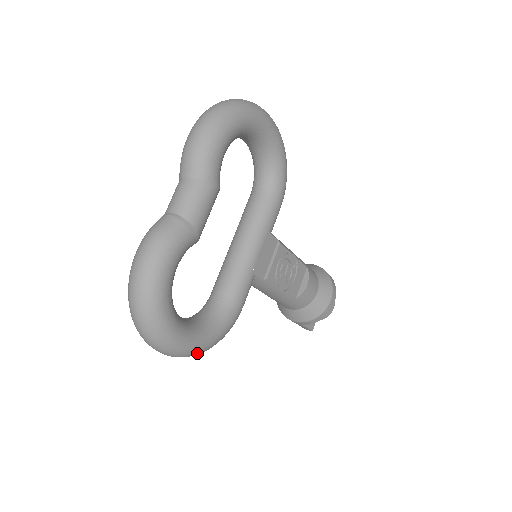
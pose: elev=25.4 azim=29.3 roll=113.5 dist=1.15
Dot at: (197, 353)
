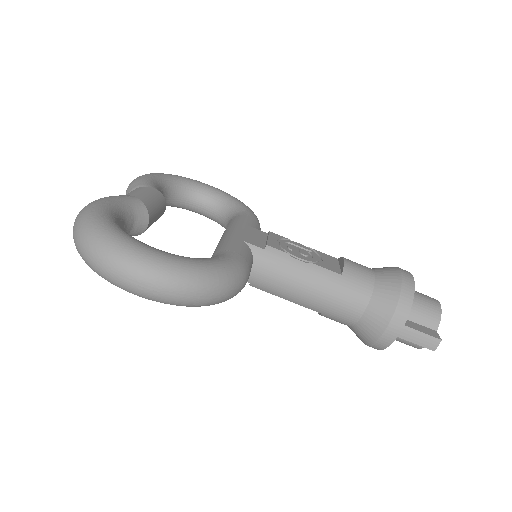
Dot at: (181, 273)
